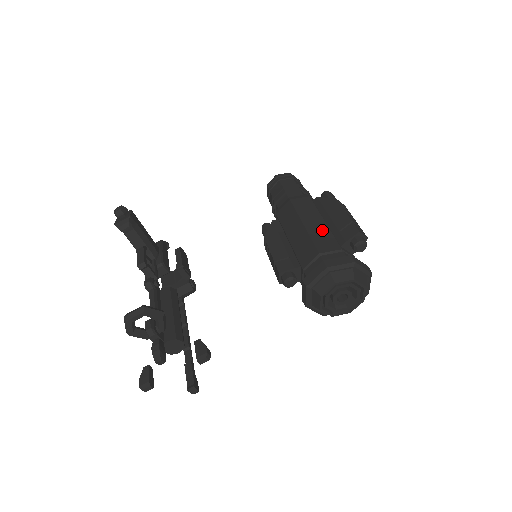
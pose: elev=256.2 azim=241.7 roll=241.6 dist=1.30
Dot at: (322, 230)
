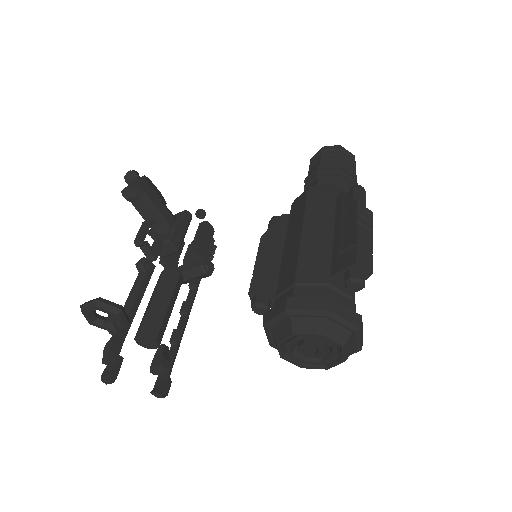
Dot at: (320, 246)
